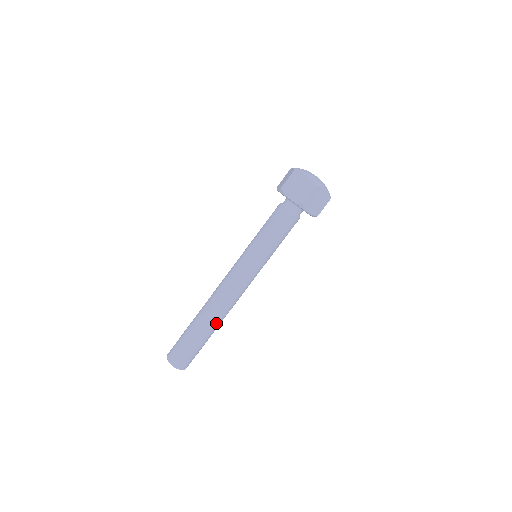
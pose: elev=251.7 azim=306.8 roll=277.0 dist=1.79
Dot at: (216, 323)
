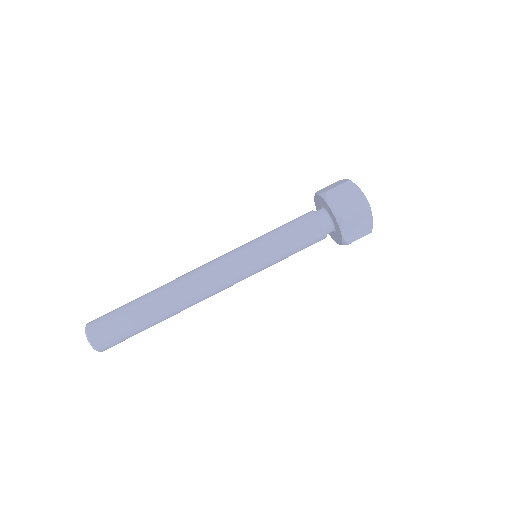
Dot at: occluded
